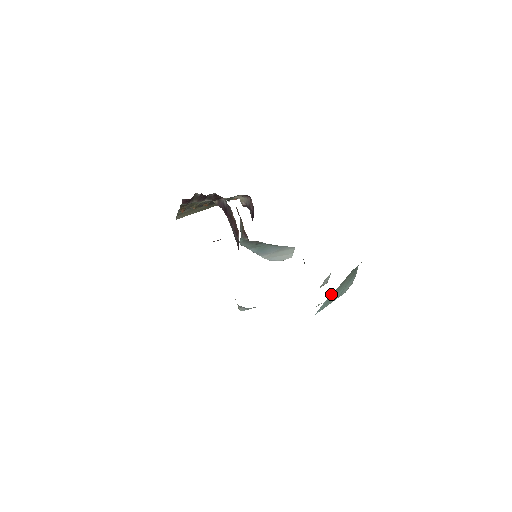
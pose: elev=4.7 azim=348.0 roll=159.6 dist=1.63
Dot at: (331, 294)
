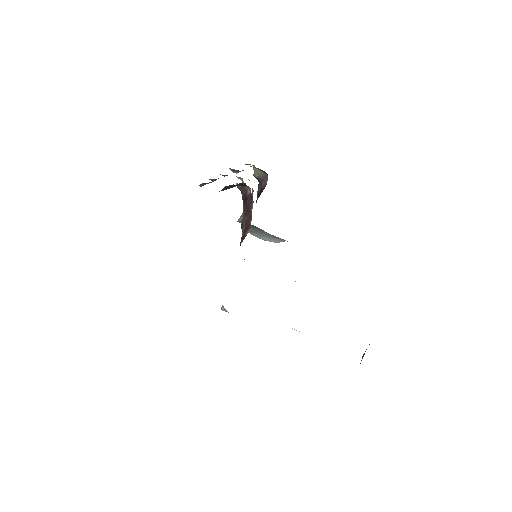
Dot at: occluded
